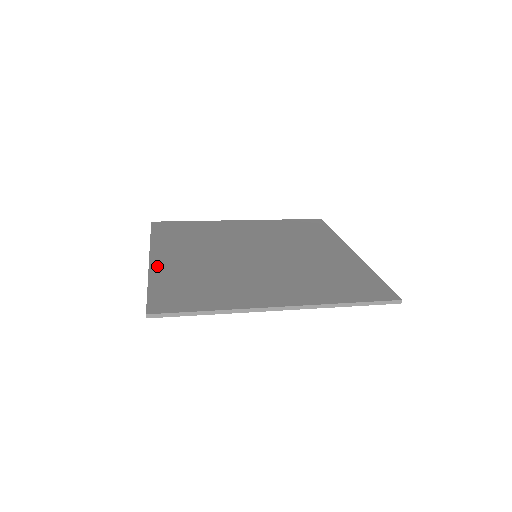
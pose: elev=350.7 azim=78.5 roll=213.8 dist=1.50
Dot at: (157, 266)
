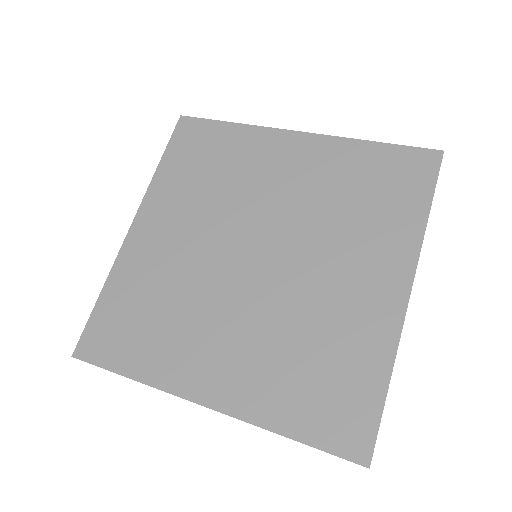
Dot at: (128, 251)
